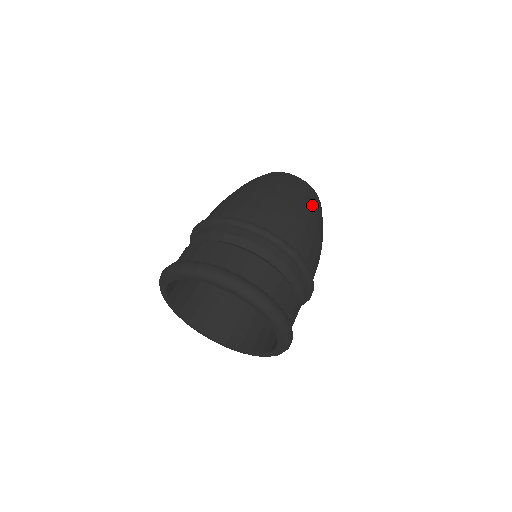
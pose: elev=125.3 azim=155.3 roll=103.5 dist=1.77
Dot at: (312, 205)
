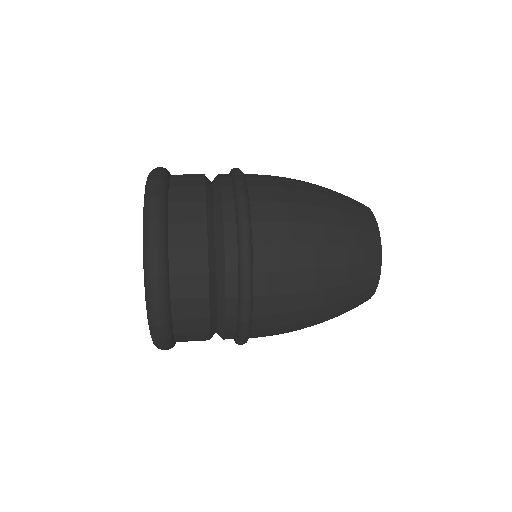
Dot at: (346, 246)
